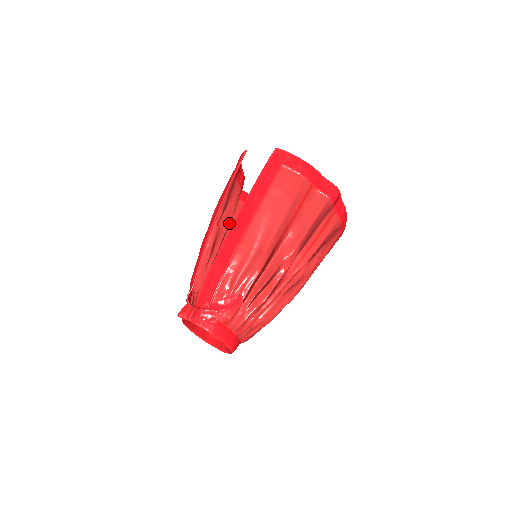
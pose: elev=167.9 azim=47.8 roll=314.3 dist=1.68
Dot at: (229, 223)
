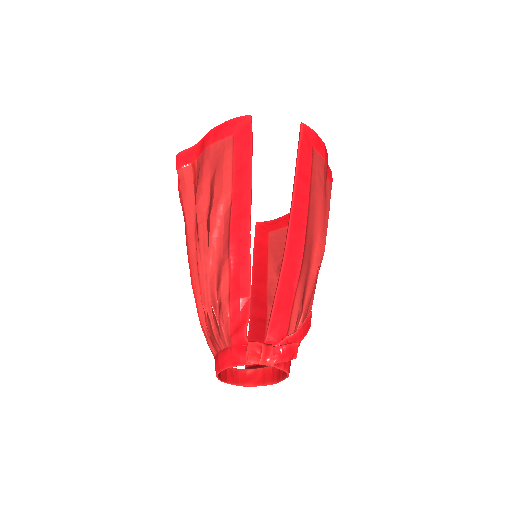
Dot at: occluded
